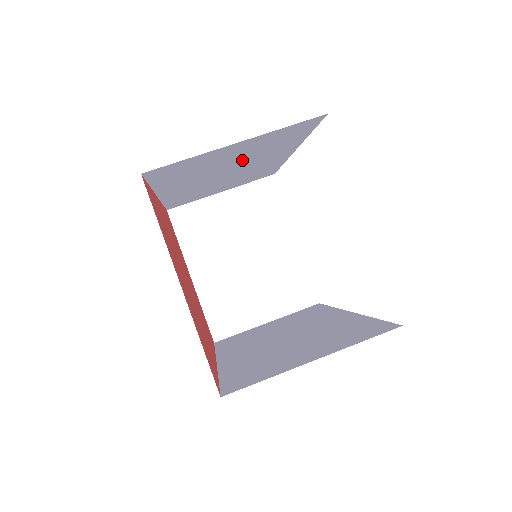
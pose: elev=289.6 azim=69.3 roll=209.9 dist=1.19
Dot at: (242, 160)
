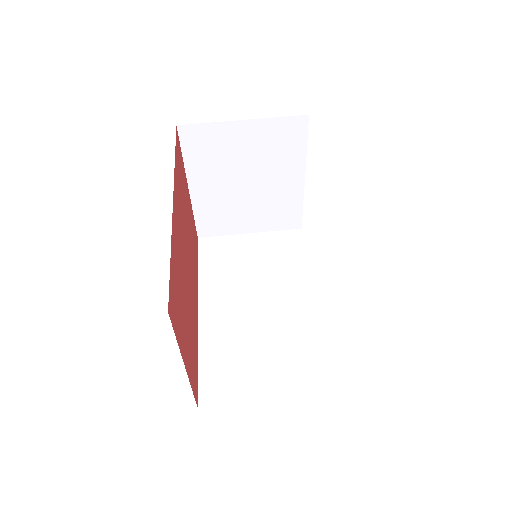
Dot at: occluded
